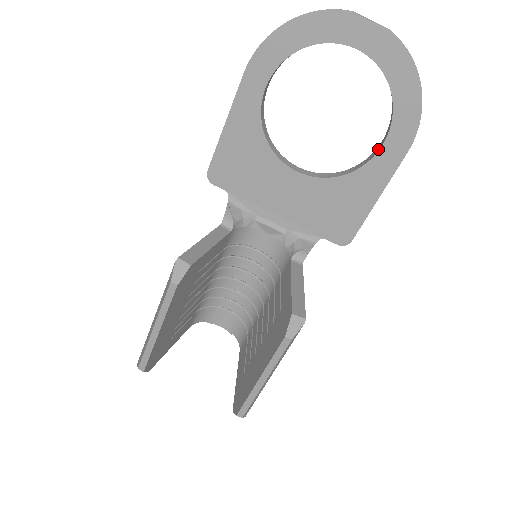
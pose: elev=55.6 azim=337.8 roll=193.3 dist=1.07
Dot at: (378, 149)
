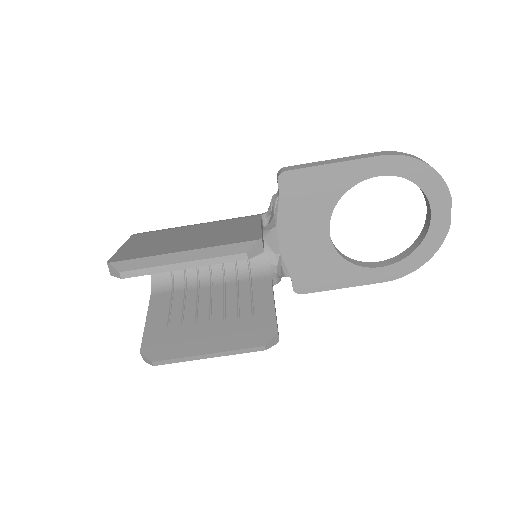
Dot at: (375, 266)
